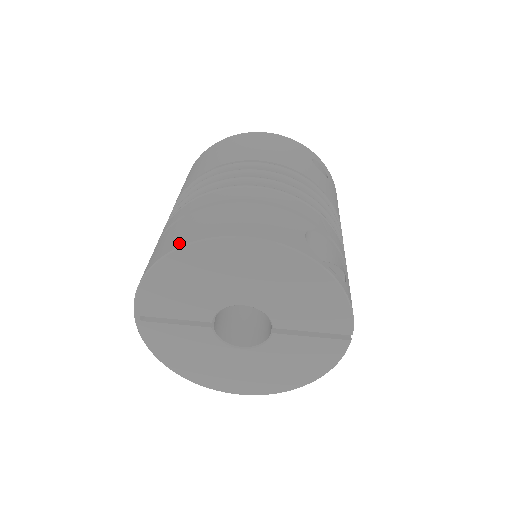
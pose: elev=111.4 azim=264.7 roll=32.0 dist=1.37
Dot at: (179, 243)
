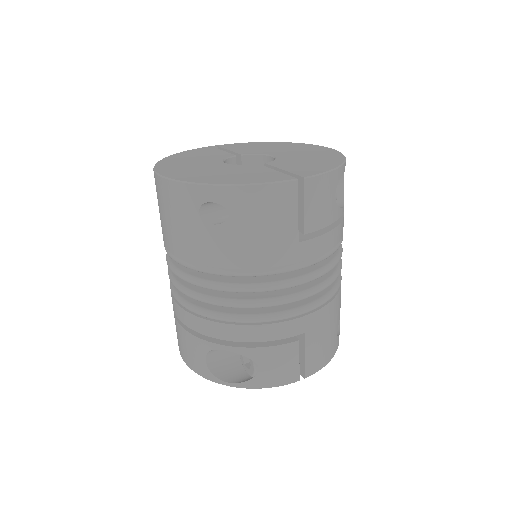
Dot at: occluded
